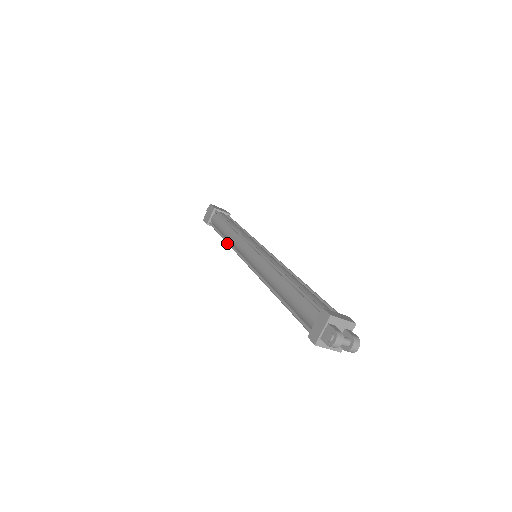
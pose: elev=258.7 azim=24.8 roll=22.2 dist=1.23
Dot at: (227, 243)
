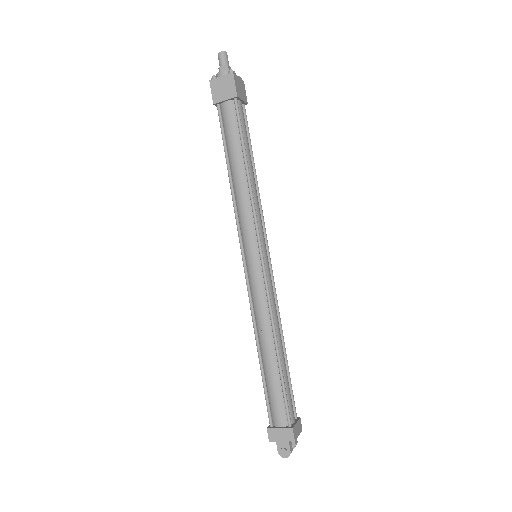
Dot at: (231, 193)
